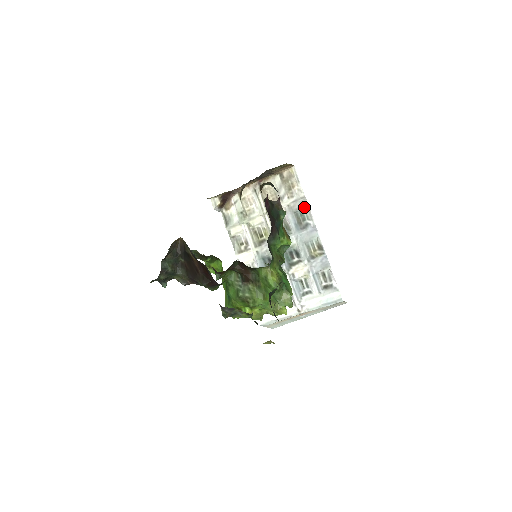
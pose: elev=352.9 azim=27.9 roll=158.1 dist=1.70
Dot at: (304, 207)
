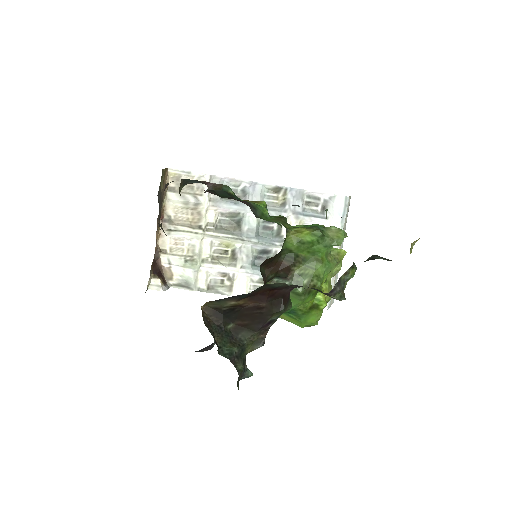
Dot at: occluded
